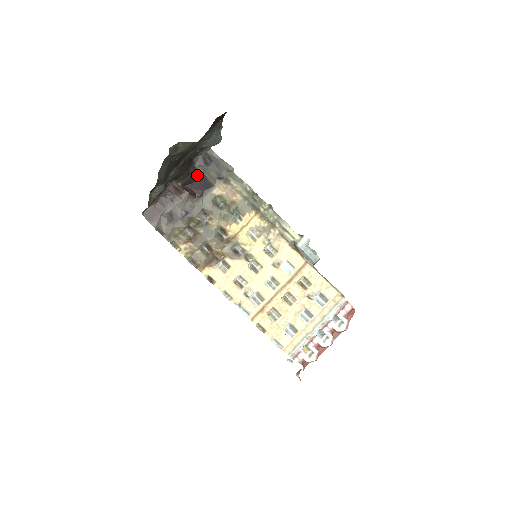
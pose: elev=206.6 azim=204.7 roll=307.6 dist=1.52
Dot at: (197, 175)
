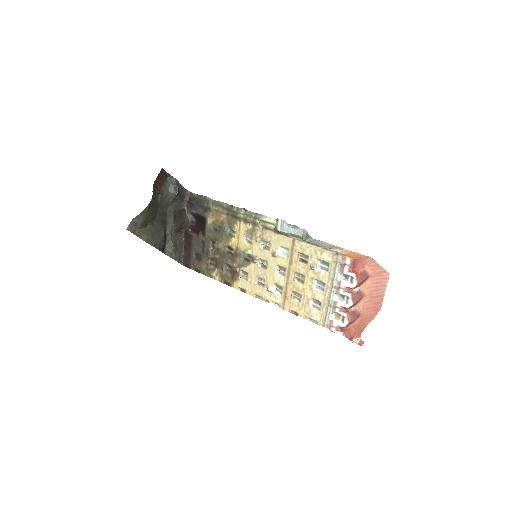
Dot at: (195, 216)
